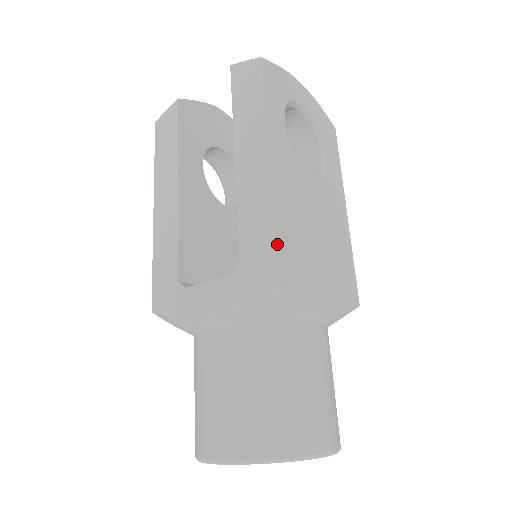
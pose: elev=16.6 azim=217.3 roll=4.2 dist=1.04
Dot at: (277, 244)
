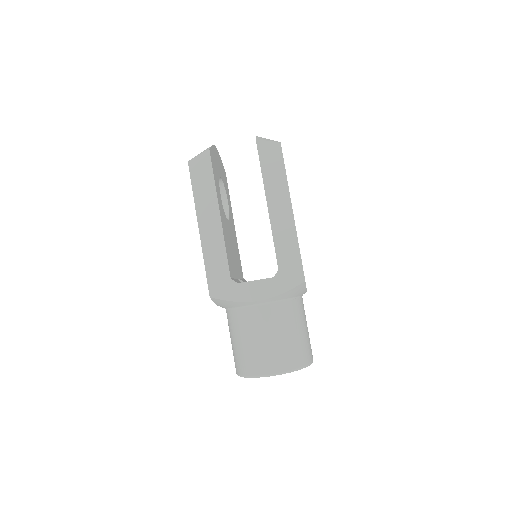
Dot at: occluded
